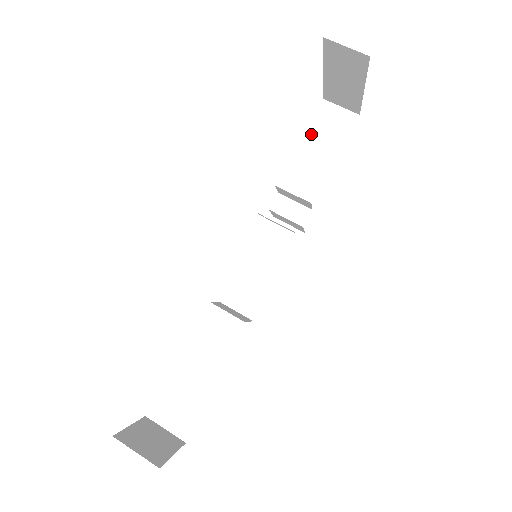
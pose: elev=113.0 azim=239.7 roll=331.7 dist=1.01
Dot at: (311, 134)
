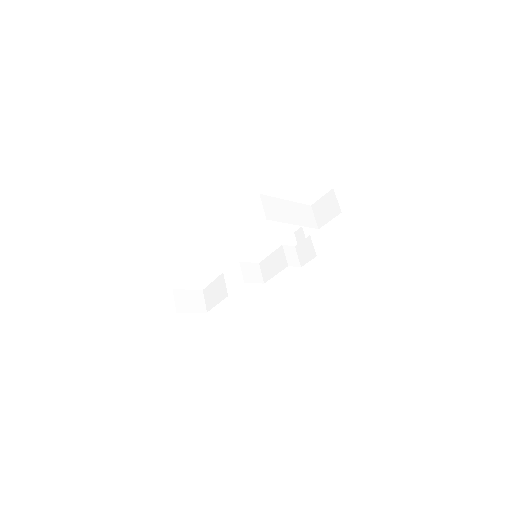
Dot at: (316, 207)
